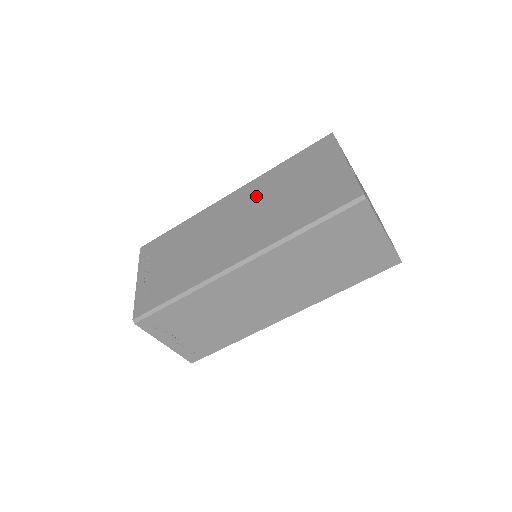
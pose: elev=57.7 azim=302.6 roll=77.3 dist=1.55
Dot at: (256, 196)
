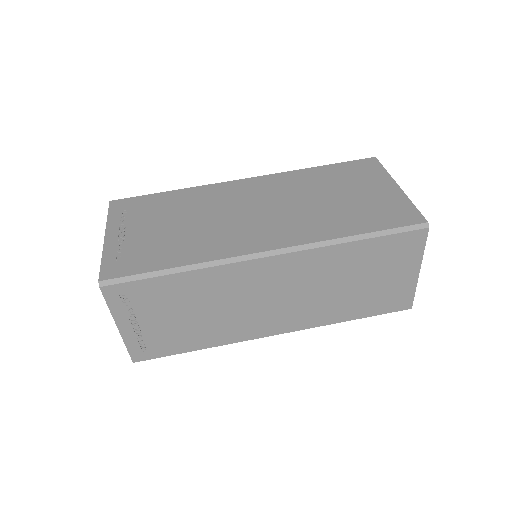
Dot at: (285, 189)
